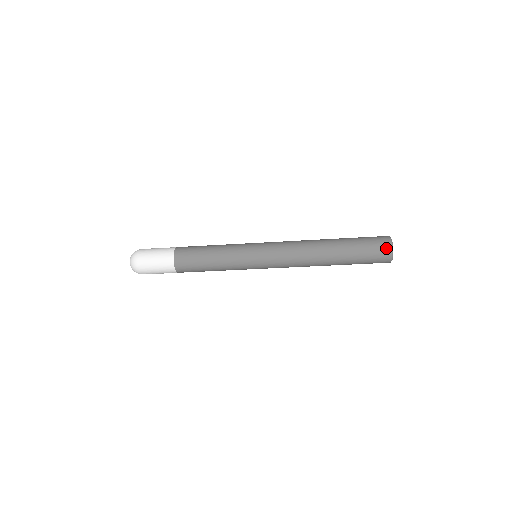
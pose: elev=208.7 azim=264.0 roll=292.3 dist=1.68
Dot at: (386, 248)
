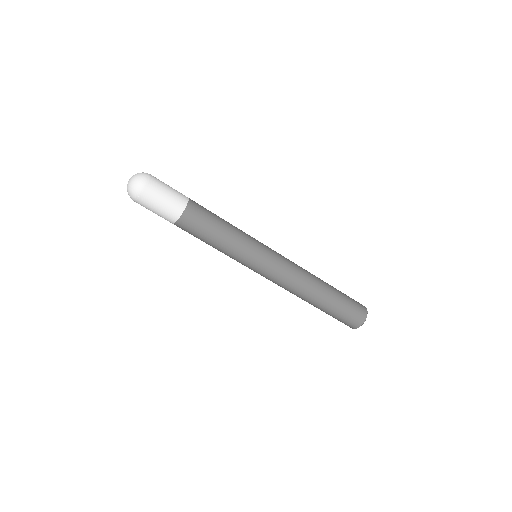
Dot at: (363, 314)
